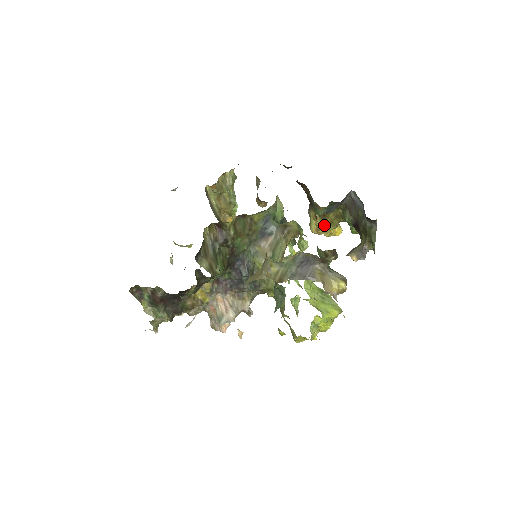
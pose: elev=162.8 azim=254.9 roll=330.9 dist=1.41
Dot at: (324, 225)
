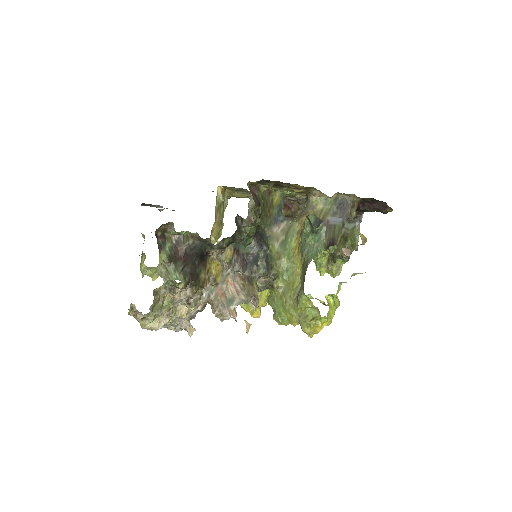
Dot at: occluded
